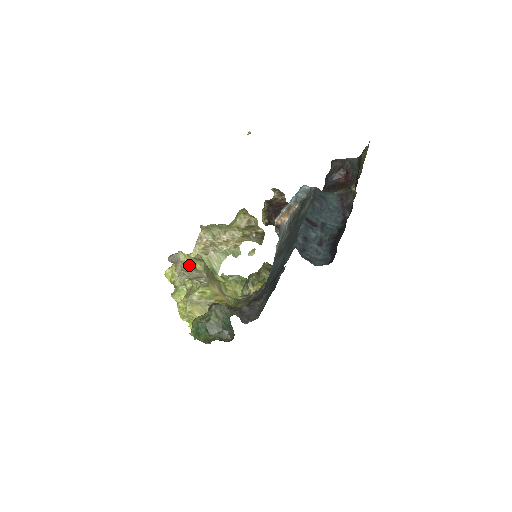
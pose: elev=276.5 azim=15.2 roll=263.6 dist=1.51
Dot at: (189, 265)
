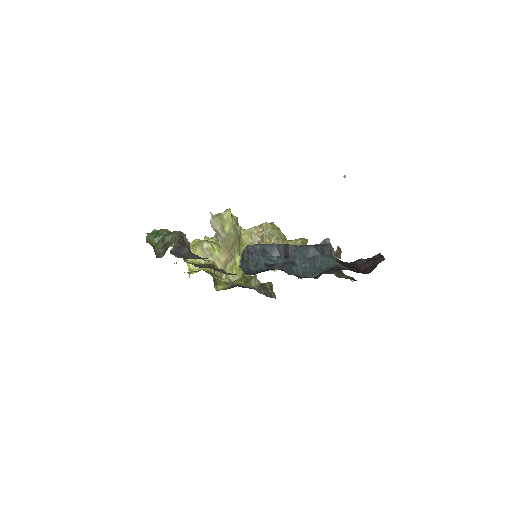
Dot at: (222, 220)
